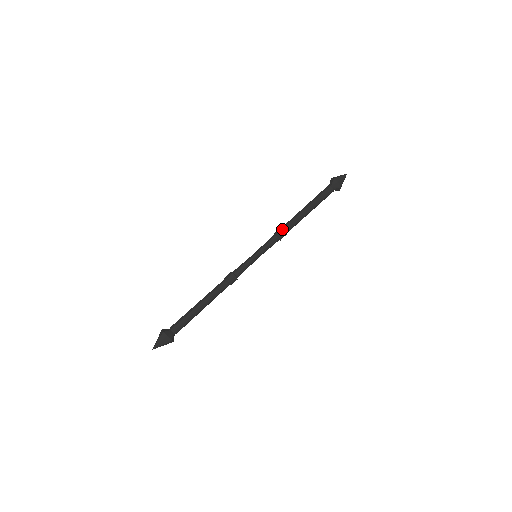
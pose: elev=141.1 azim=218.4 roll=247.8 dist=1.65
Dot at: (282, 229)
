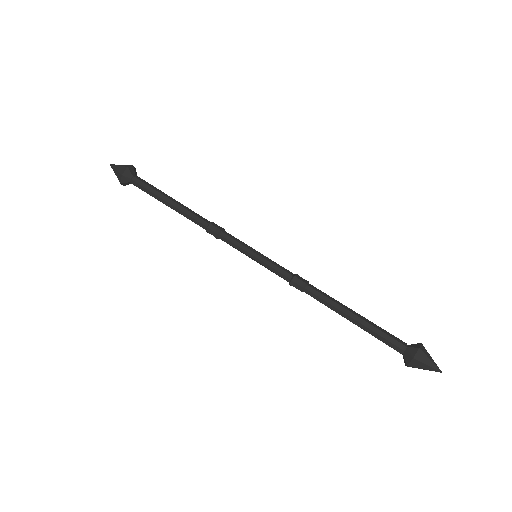
Dot at: occluded
